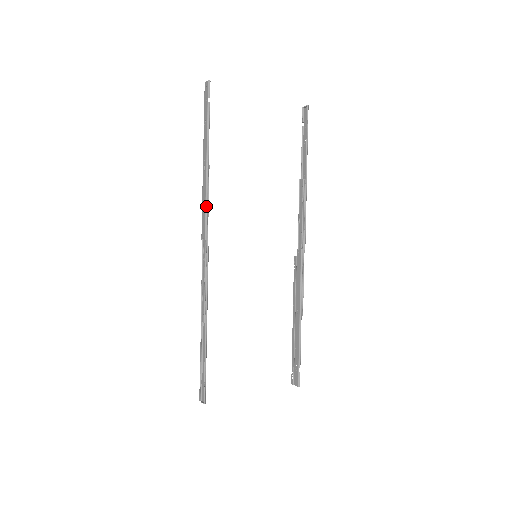
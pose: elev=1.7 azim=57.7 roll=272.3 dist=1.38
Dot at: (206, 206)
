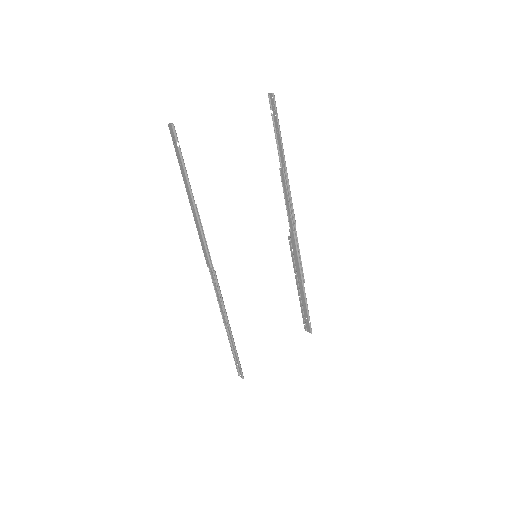
Dot at: (204, 242)
